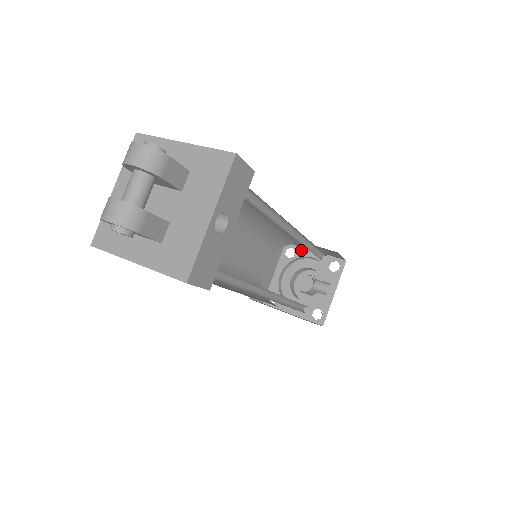
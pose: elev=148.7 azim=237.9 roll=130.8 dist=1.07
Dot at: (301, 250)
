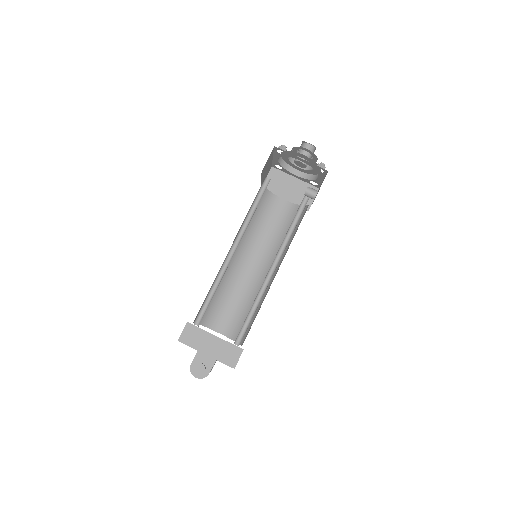
Dot at: (289, 154)
